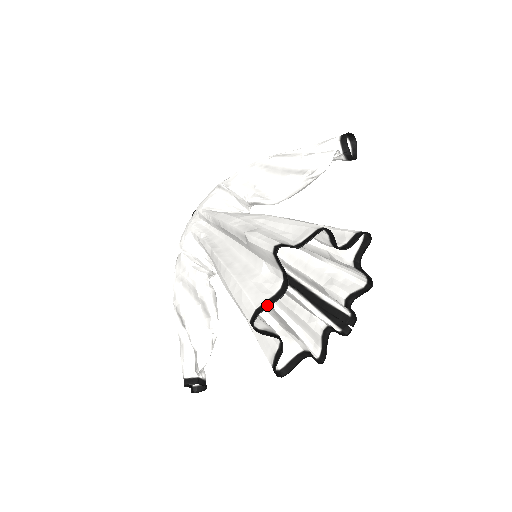
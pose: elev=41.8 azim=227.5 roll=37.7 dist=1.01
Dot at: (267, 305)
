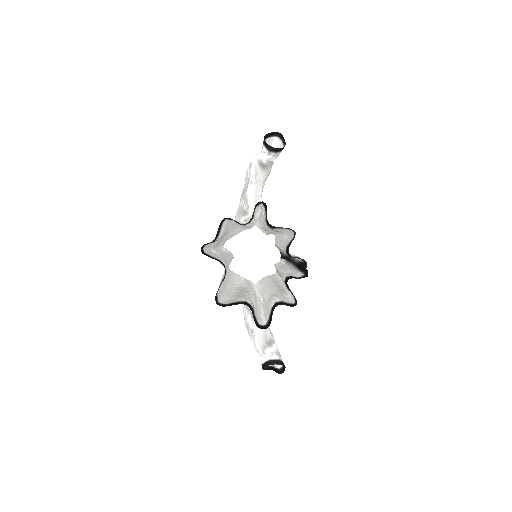
Dot at: (219, 286)
